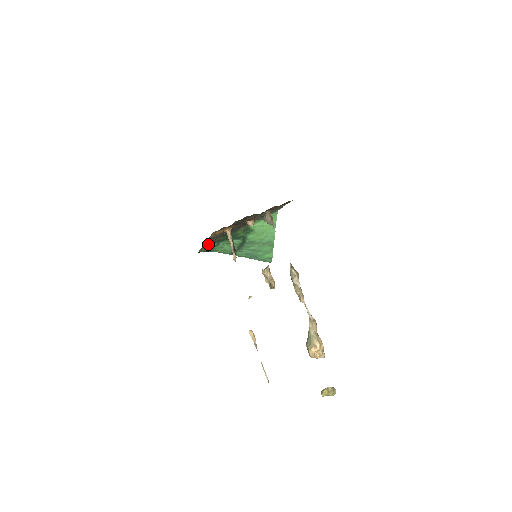
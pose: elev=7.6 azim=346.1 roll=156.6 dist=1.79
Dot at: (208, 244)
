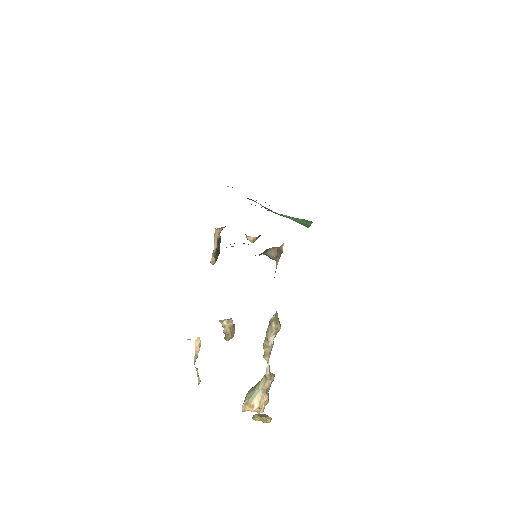
Dot at: occluded
